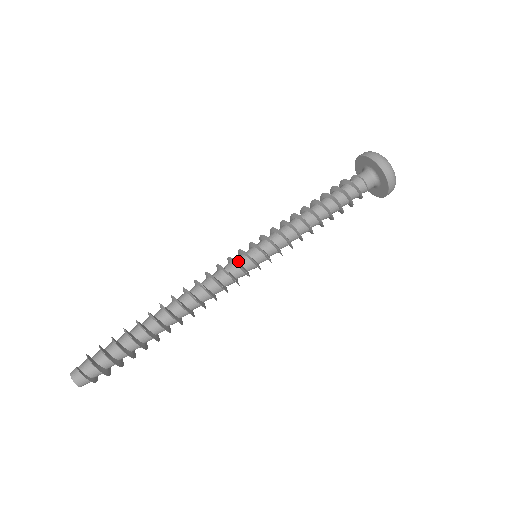
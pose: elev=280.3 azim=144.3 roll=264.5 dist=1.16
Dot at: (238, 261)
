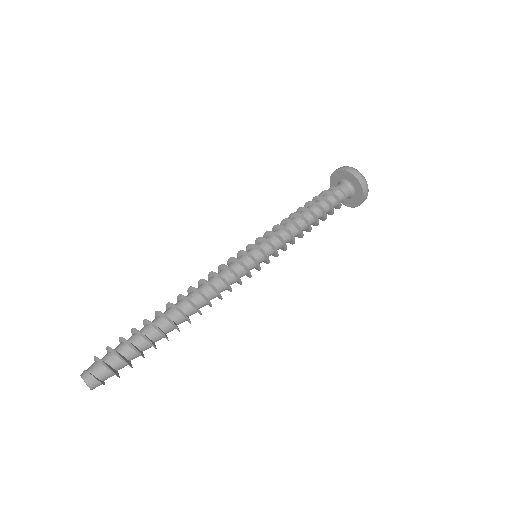
Dot at: (248, 266)
